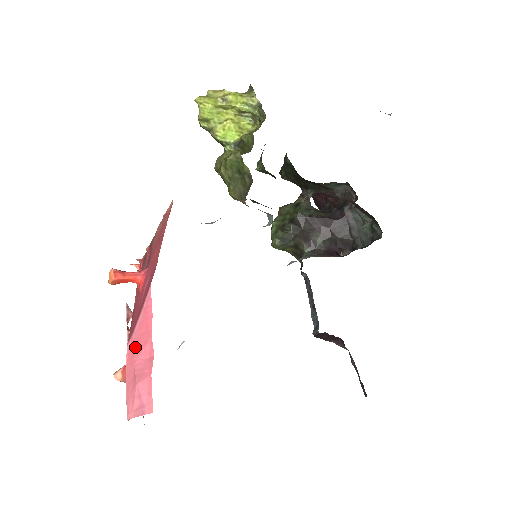
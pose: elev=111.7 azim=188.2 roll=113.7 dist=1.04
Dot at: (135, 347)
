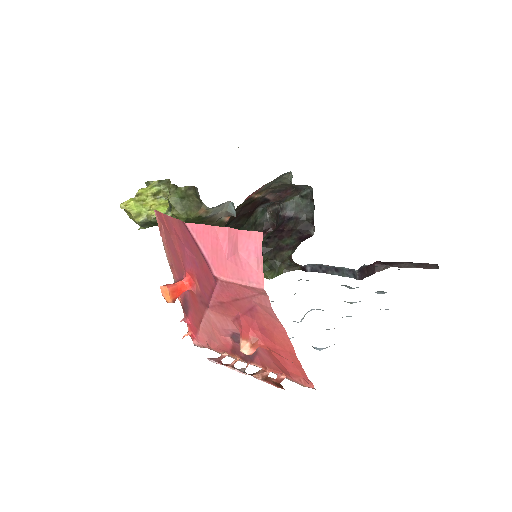
Dot at: (217, 258)
